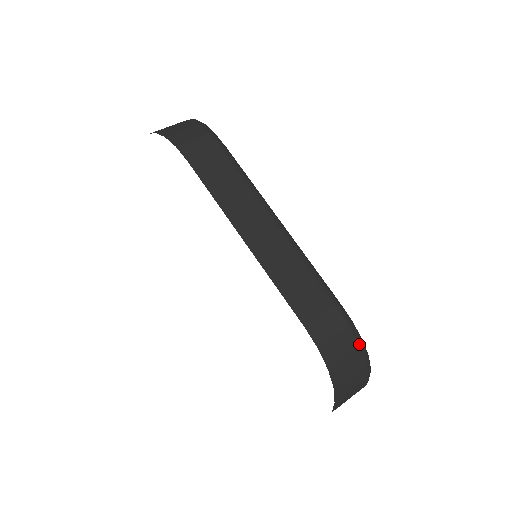
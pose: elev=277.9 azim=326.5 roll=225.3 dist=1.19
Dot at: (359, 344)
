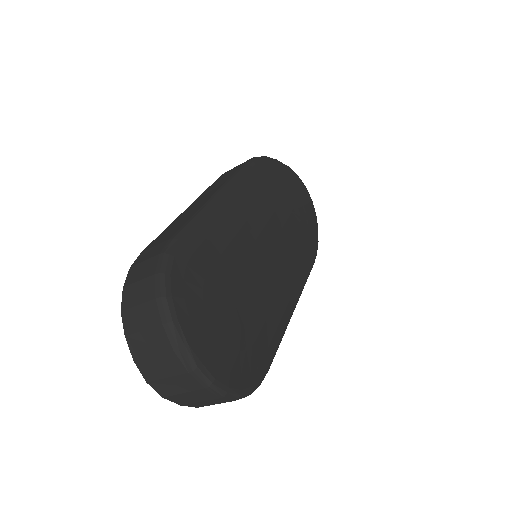
Dot at: (155, 273)
